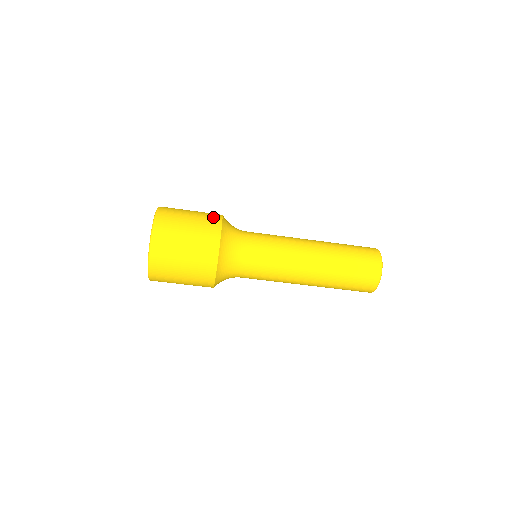
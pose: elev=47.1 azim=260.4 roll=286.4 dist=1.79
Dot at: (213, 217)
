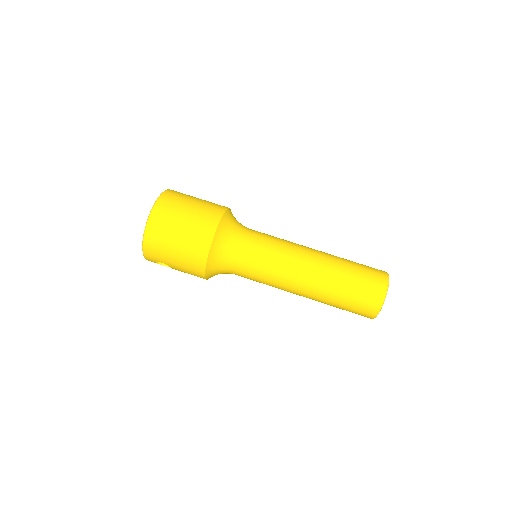
Dot at: occluded
